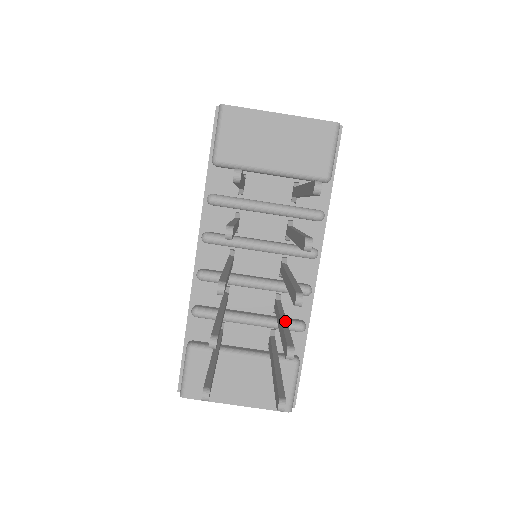
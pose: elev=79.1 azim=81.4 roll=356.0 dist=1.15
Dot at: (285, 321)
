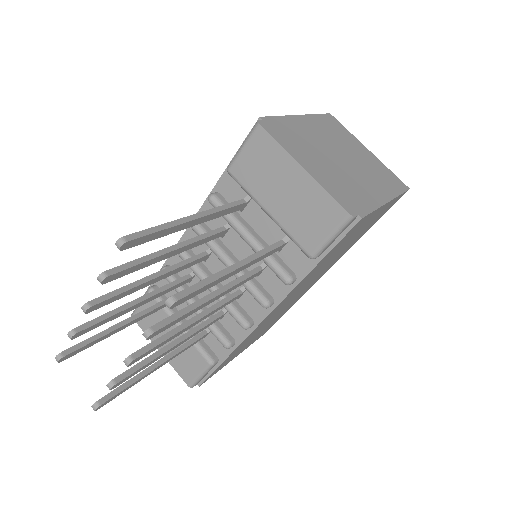
Dot at: (171, 346)
